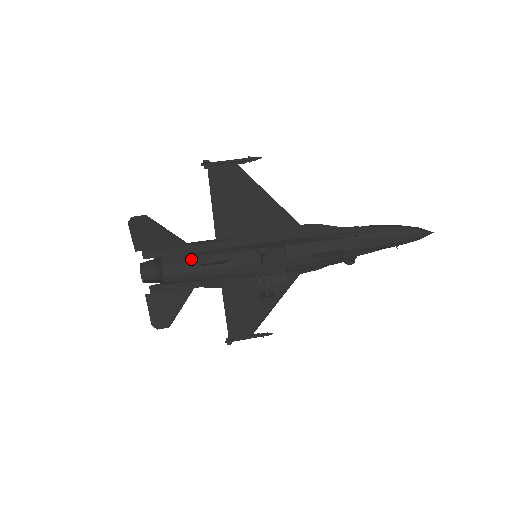
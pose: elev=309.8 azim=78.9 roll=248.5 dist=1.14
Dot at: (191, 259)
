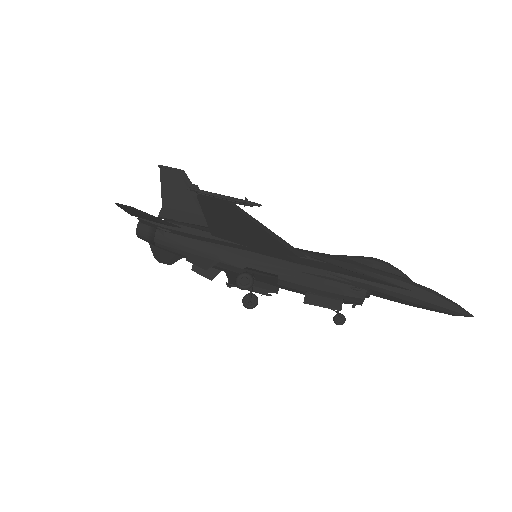
Dot at: (182, 244)
